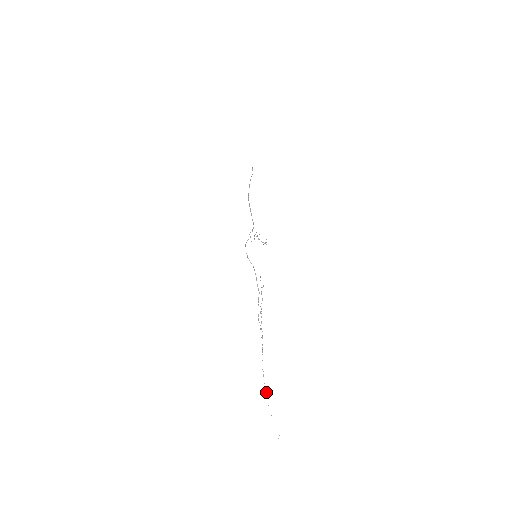
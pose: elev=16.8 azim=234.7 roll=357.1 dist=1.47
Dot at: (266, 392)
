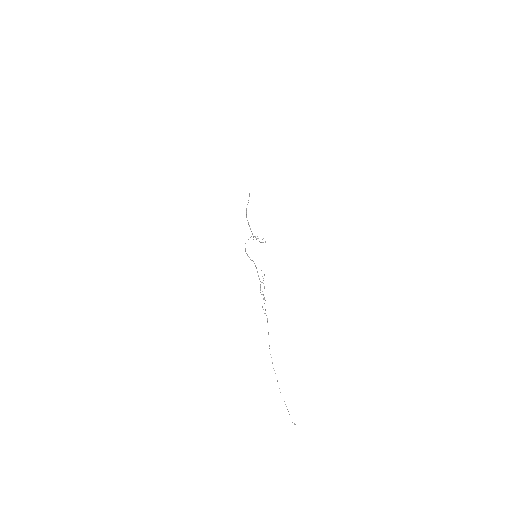
Dot at: occluded
